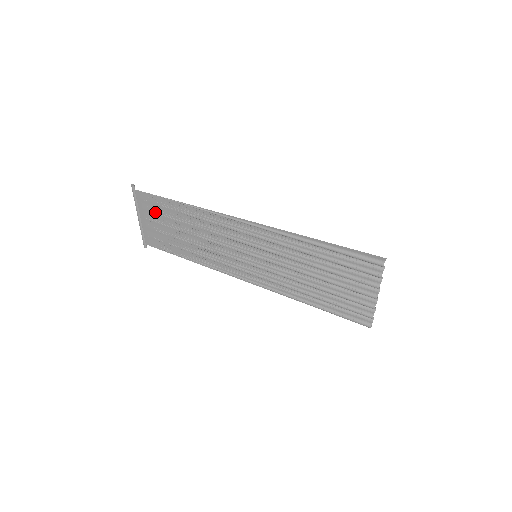
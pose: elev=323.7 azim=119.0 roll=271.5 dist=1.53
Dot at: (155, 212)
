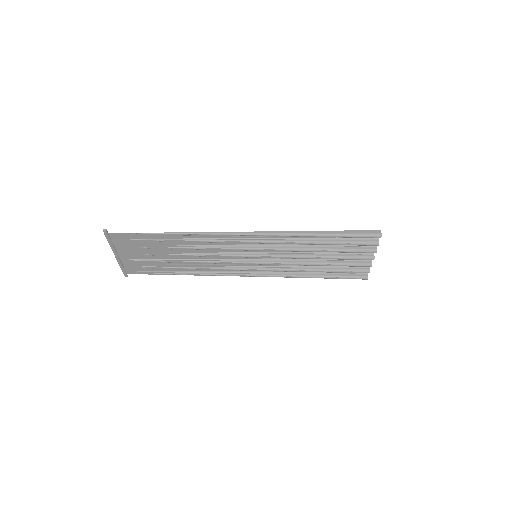
Dot at: (136, 246)
